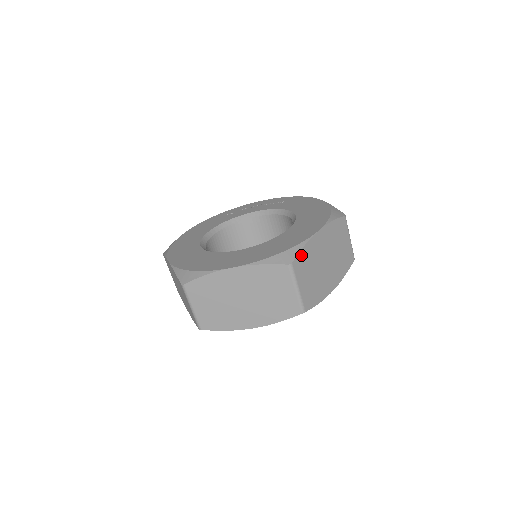
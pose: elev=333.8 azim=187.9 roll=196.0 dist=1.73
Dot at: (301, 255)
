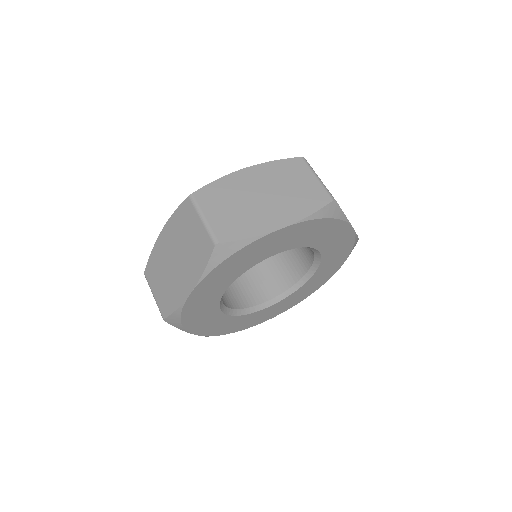
Dot at: (210, 188)
